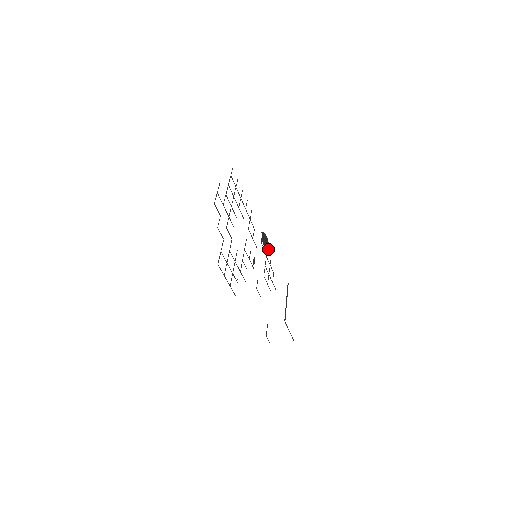
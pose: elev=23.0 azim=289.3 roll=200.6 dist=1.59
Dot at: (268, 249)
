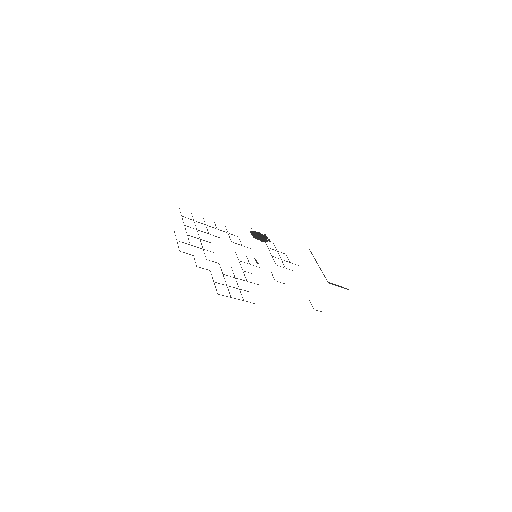
Dot at: (266, 240)
